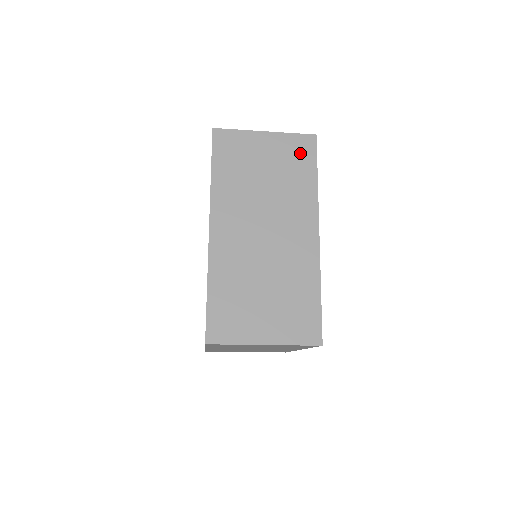
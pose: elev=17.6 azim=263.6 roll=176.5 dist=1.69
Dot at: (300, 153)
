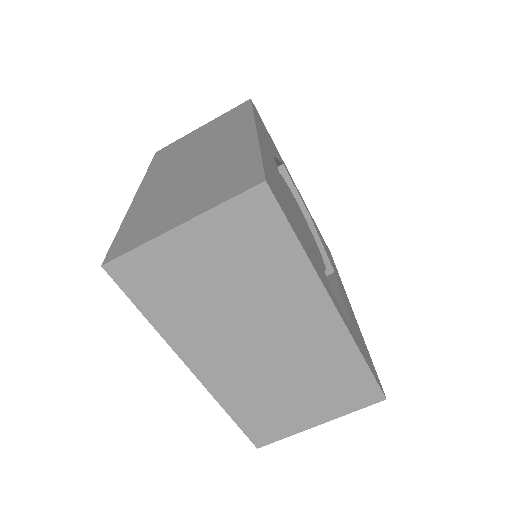
Dot at: (235, 113)
